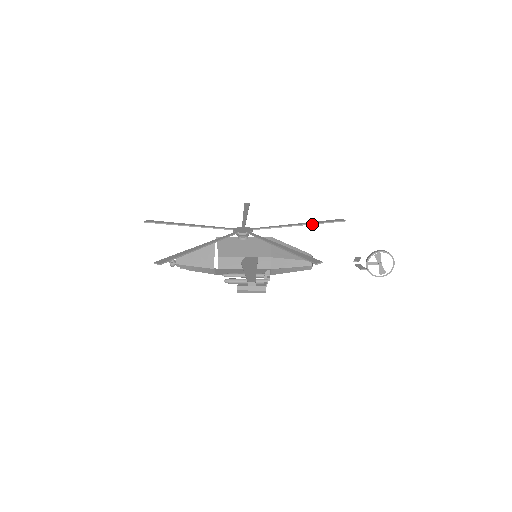
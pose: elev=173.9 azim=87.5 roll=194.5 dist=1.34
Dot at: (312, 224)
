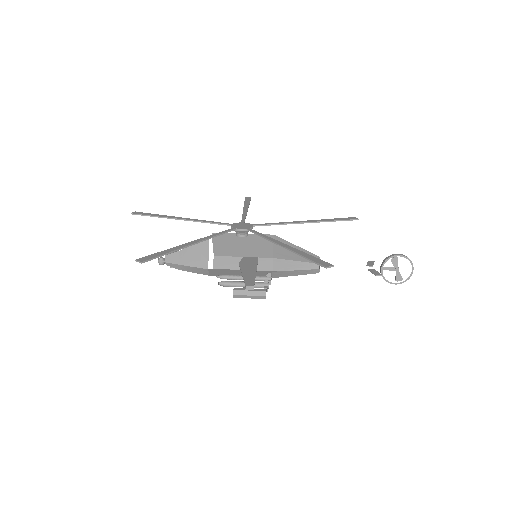
Dot at: occluded
